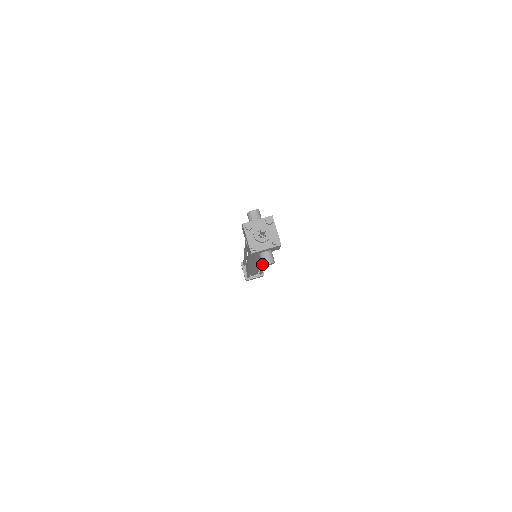
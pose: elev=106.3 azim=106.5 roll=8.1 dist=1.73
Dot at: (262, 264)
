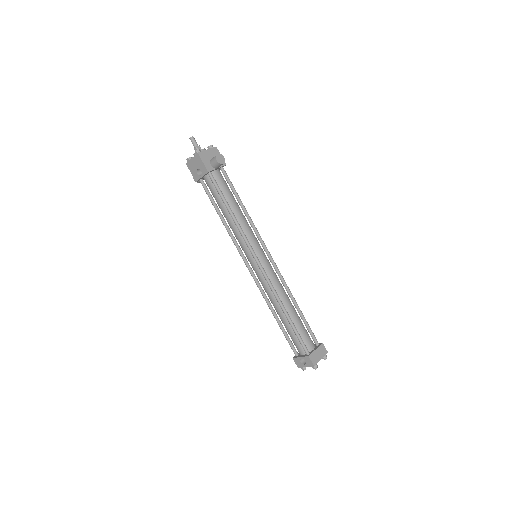
Dot at: (215, 160)
